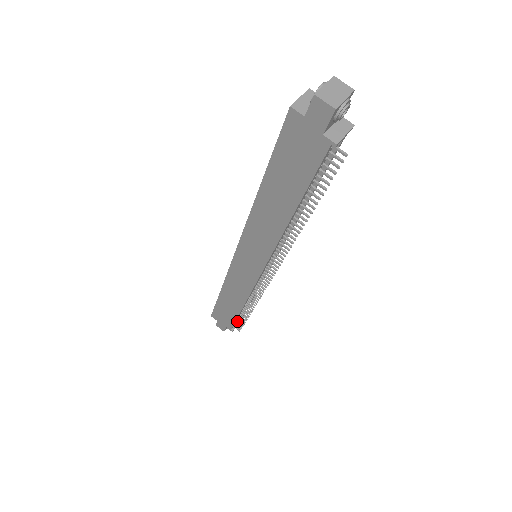
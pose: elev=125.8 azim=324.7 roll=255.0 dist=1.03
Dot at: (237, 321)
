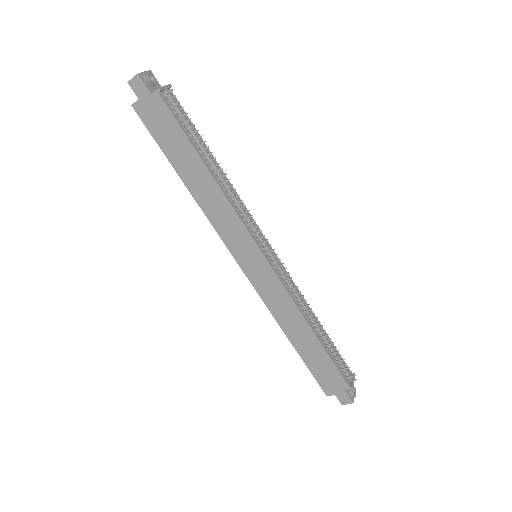
Dot at: (338, 366)
